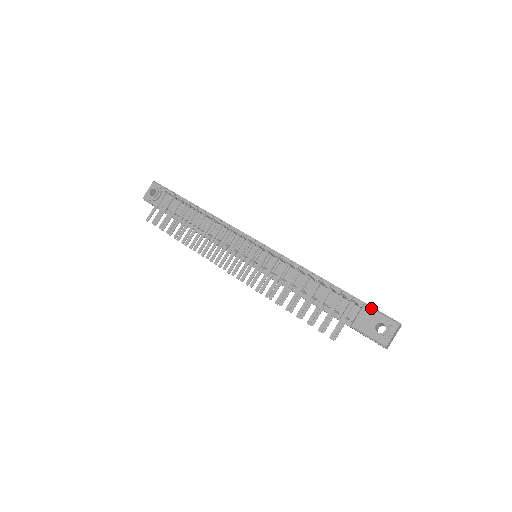
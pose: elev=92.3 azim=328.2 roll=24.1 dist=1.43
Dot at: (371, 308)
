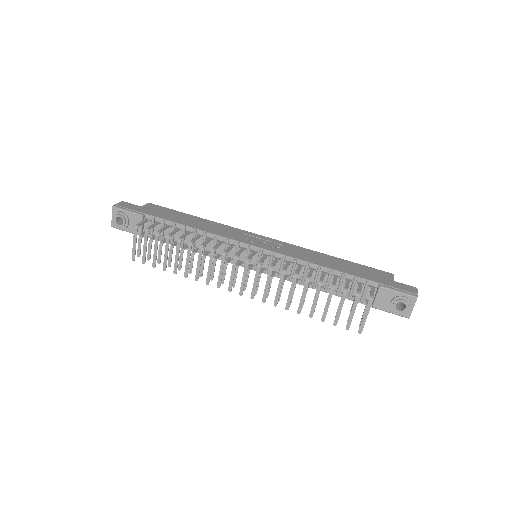
Dot at: (387, 289)
